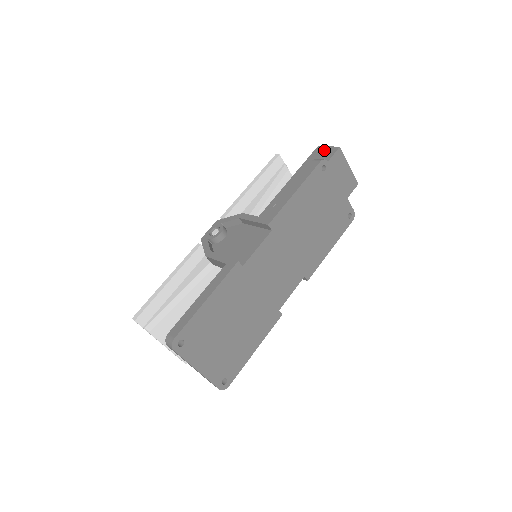
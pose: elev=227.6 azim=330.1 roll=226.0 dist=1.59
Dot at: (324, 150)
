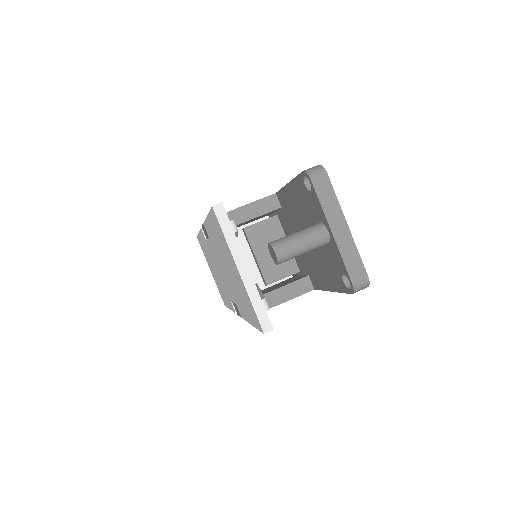
Dot at: occluded
